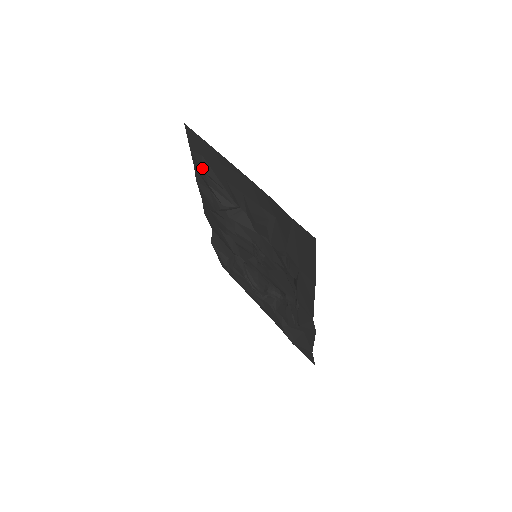
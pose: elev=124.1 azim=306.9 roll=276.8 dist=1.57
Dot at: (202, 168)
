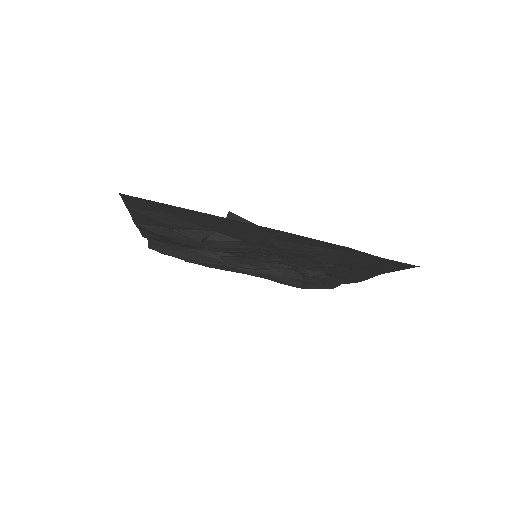
Dot at: (164, 223)
